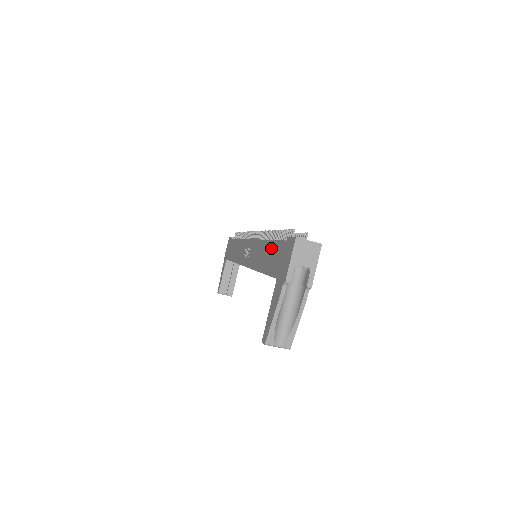
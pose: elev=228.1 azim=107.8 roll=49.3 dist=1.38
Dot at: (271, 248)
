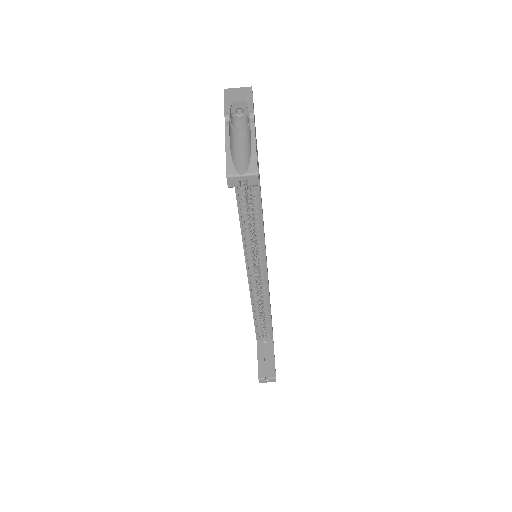
Dot at: occluded
